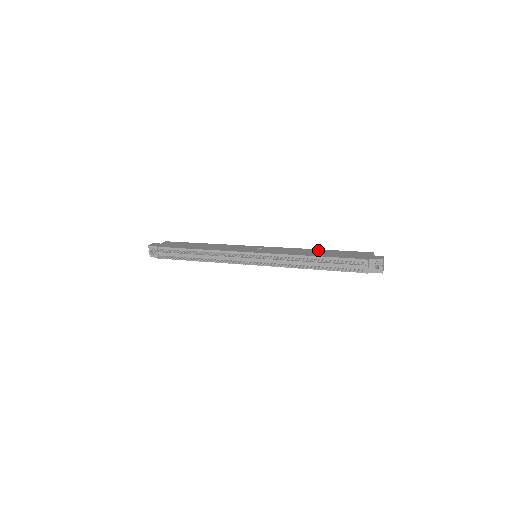
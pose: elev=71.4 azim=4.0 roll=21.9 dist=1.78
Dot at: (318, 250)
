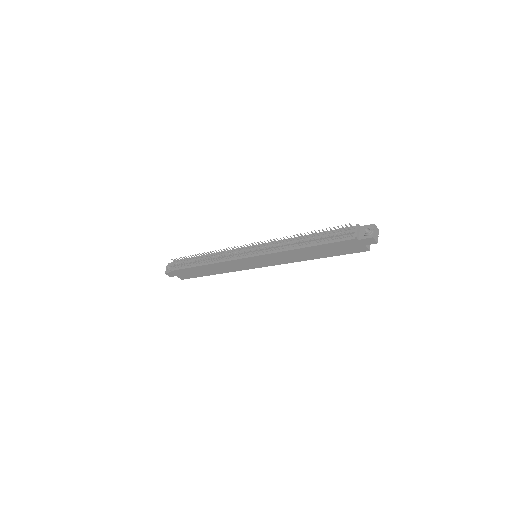
Dot at: occluded
